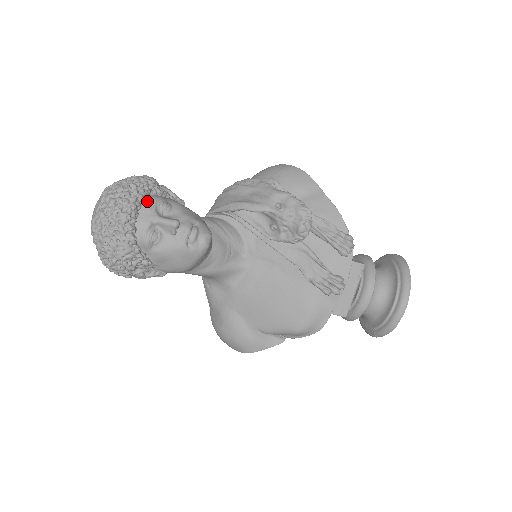
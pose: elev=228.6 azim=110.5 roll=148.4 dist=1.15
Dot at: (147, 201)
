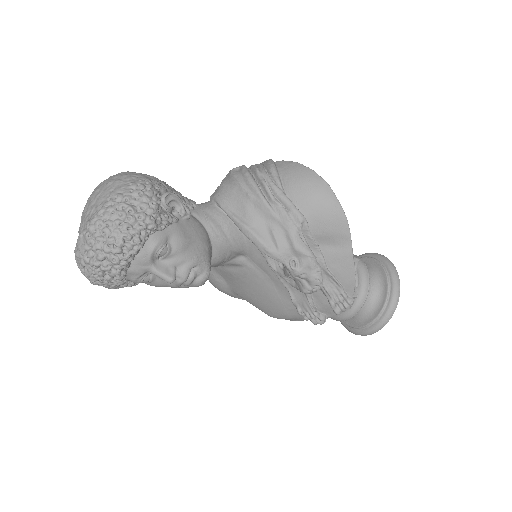
Dot at: (142, 250)
